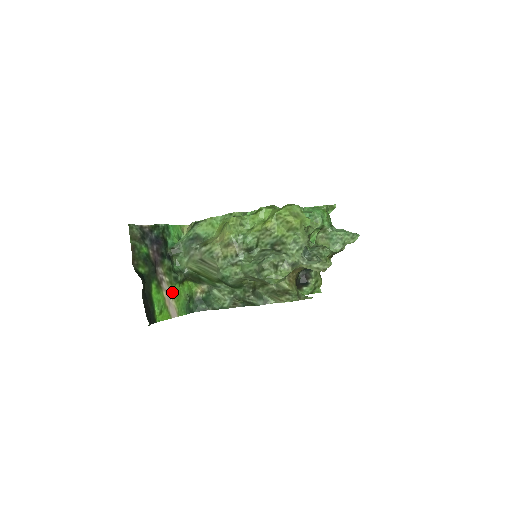
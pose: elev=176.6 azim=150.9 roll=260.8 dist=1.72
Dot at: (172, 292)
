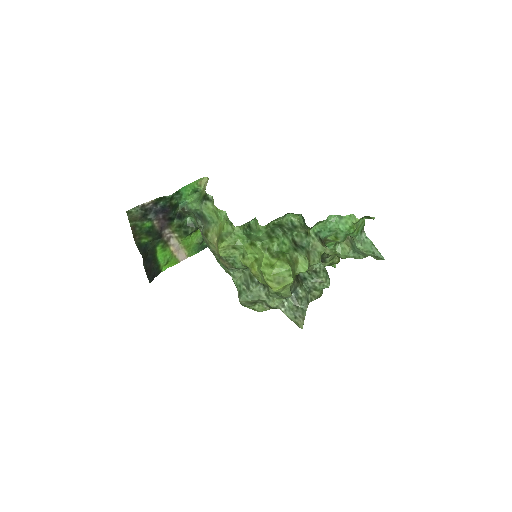
Dot at: (182, 243)
